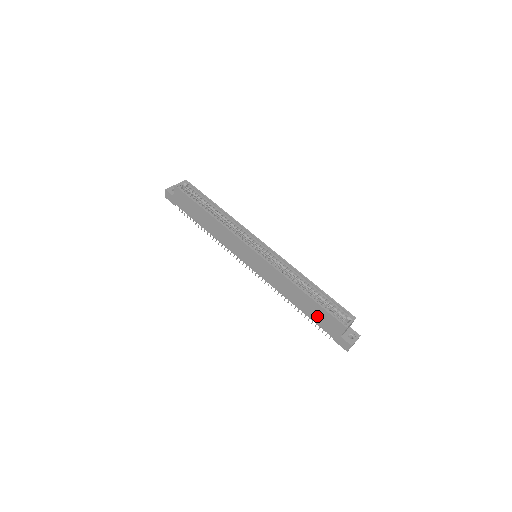
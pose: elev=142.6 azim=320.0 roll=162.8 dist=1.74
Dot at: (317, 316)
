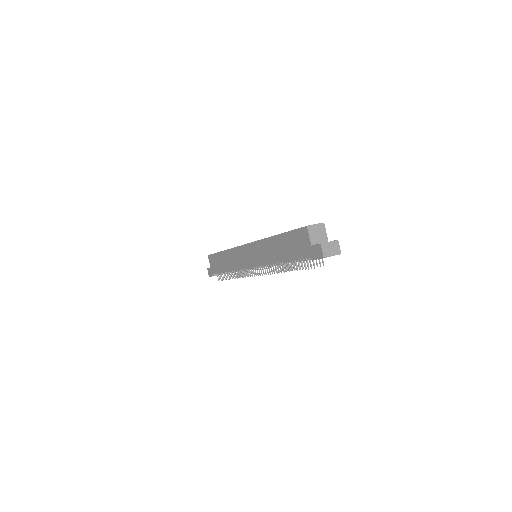
Dot at: (292, 249)
